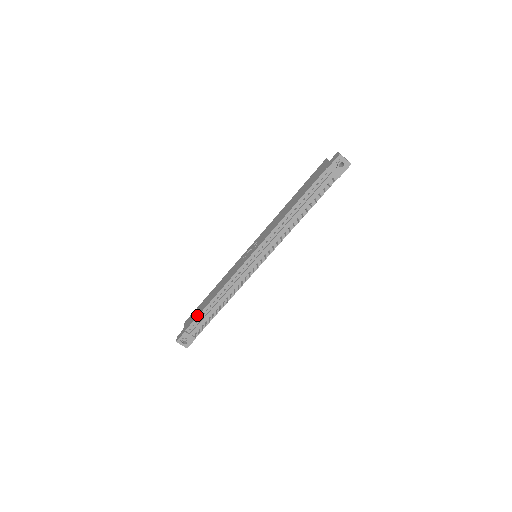
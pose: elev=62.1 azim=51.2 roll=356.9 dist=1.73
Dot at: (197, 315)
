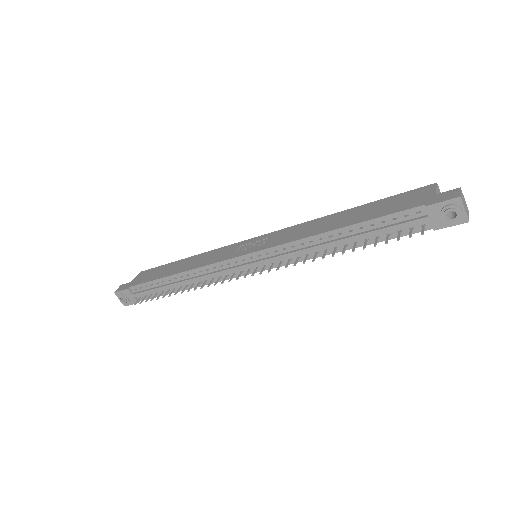
Dot at: (150, 279)
